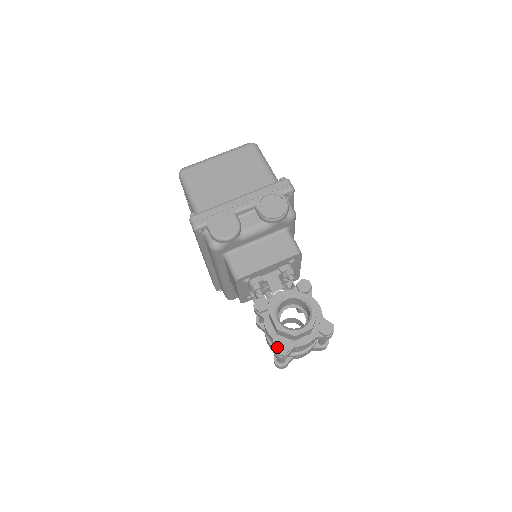
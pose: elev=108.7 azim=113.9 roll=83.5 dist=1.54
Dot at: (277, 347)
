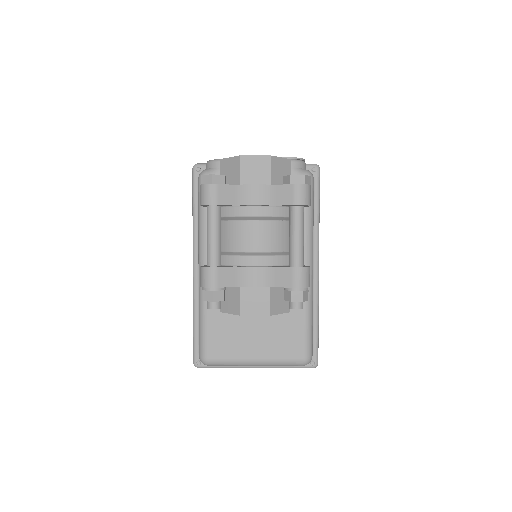
Dot at: occluded
